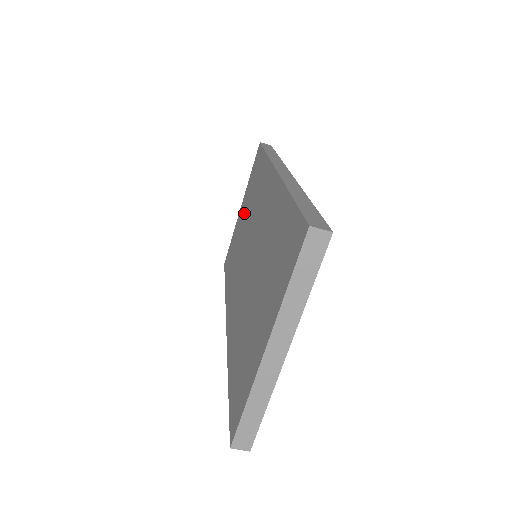
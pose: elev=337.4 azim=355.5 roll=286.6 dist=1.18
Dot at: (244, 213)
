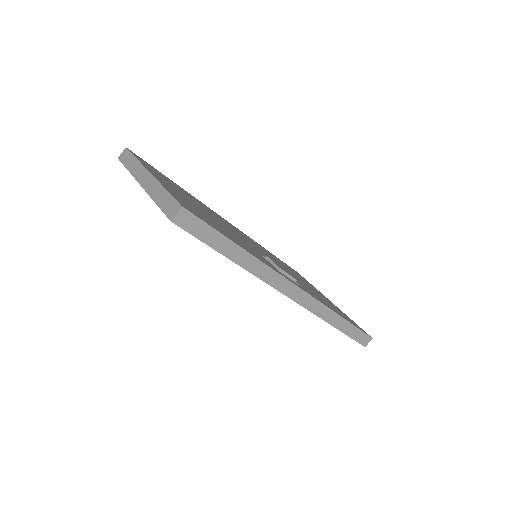
Dot at: occluded
